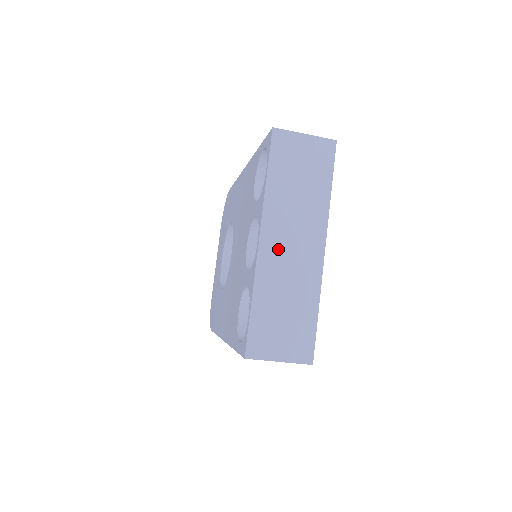
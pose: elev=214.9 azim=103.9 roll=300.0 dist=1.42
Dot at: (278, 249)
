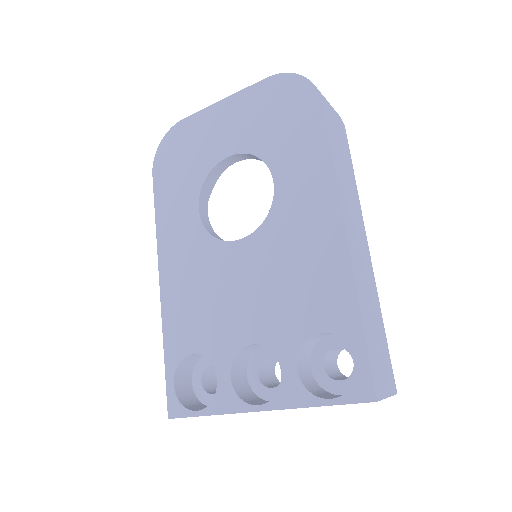
Dot at: occluded
